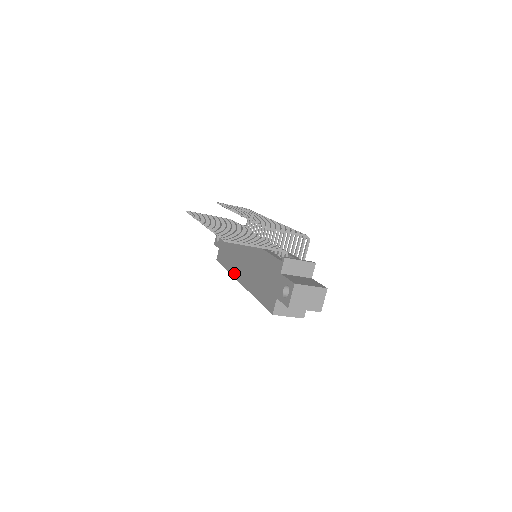
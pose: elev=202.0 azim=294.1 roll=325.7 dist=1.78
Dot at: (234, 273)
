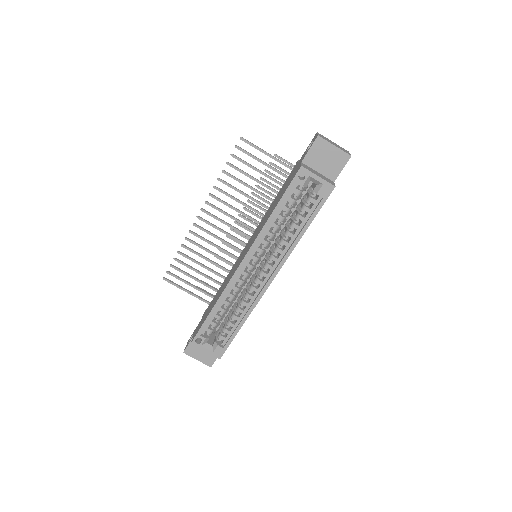
Dot at: (229, 279)
